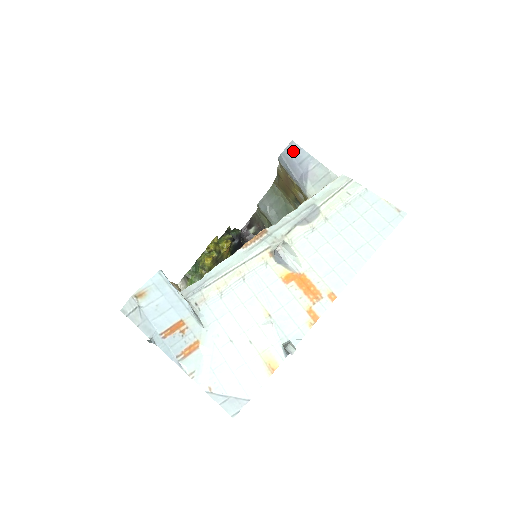
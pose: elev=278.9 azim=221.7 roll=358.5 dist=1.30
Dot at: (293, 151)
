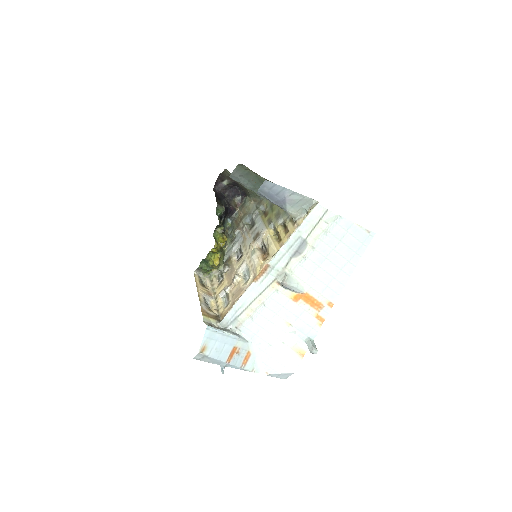
Dot at: (268, 187)
